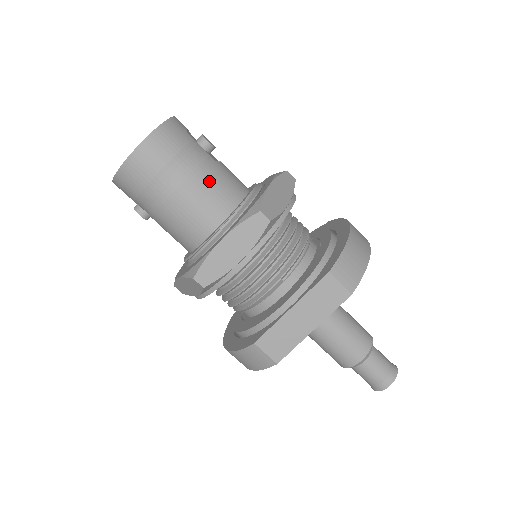
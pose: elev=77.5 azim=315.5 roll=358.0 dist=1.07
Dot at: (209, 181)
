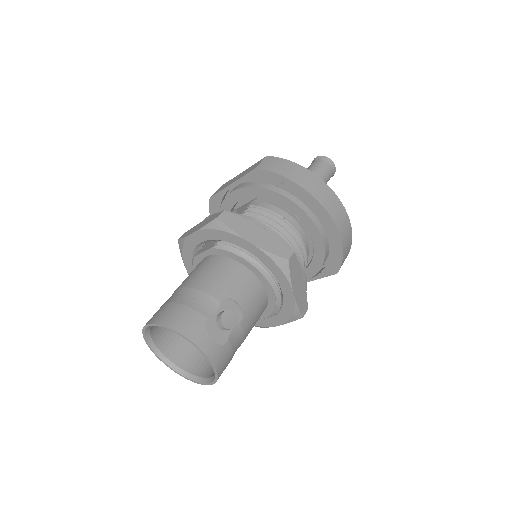
Dot at: occluded
